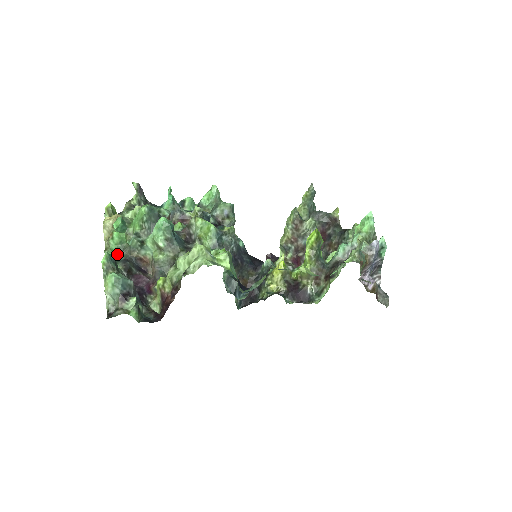
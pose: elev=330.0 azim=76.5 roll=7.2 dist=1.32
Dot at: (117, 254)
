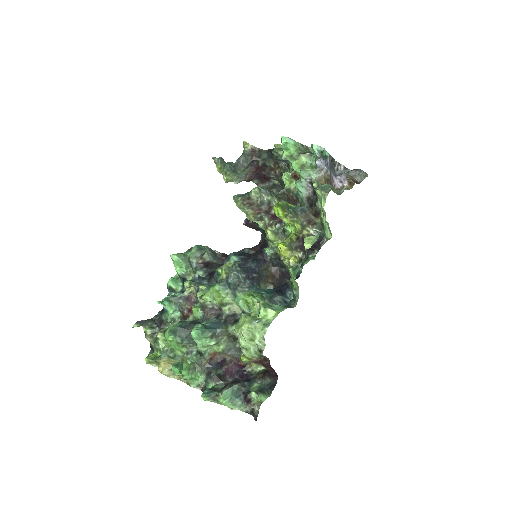
Dot at: (197, 376)
